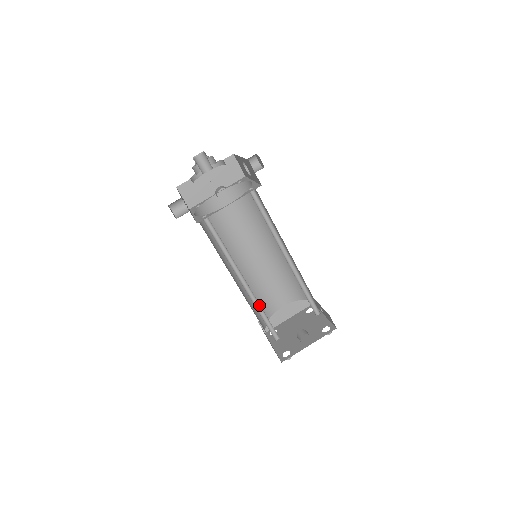
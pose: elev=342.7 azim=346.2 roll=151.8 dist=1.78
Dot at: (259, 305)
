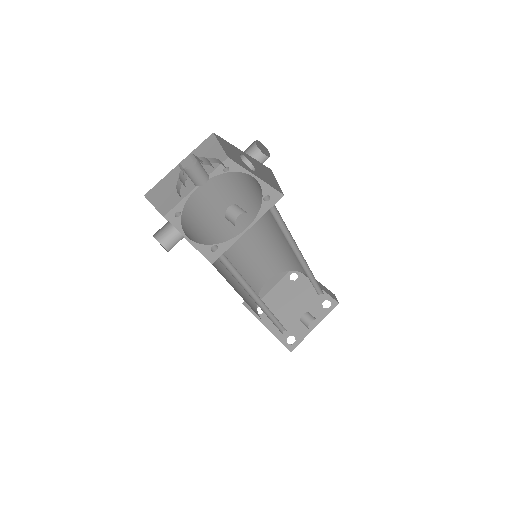
Dot at: (268, 310)
